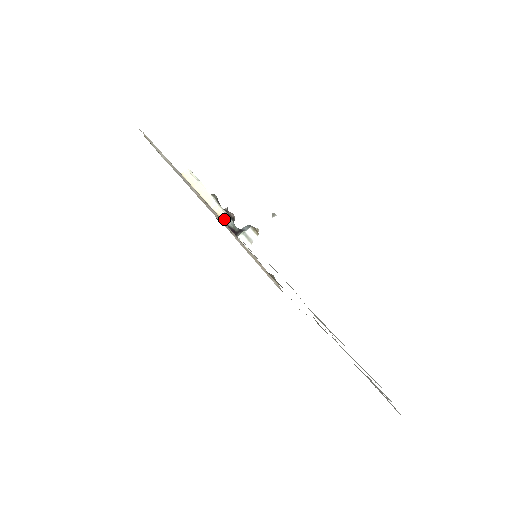
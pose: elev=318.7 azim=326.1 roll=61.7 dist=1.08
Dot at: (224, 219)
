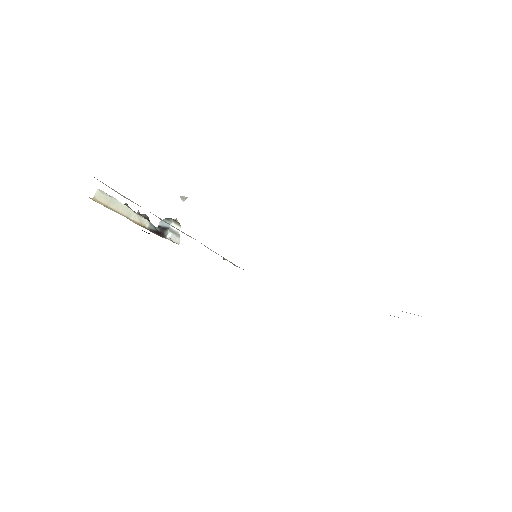
Dot at: (145, 225)
